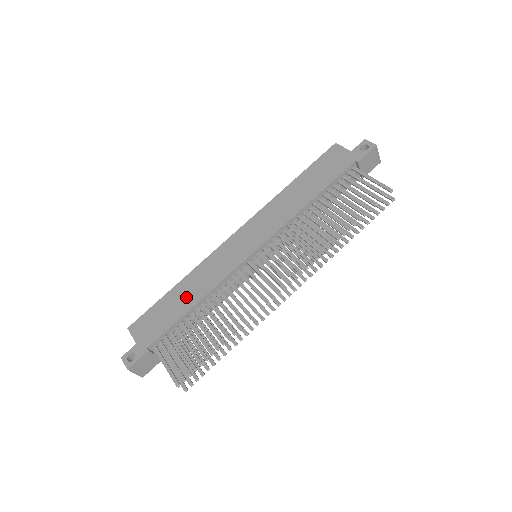
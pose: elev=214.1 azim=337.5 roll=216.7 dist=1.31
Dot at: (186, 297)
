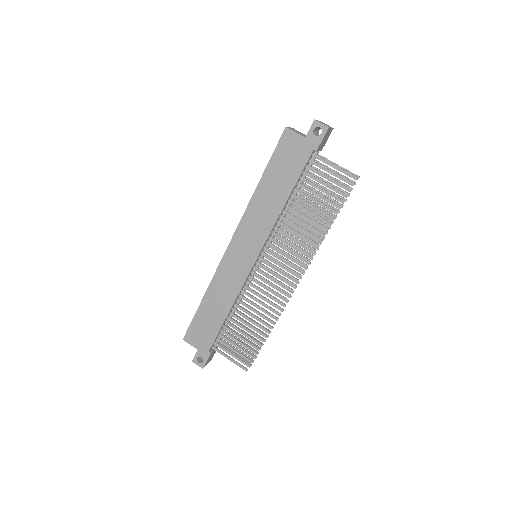
Dot at: (217, 308)
